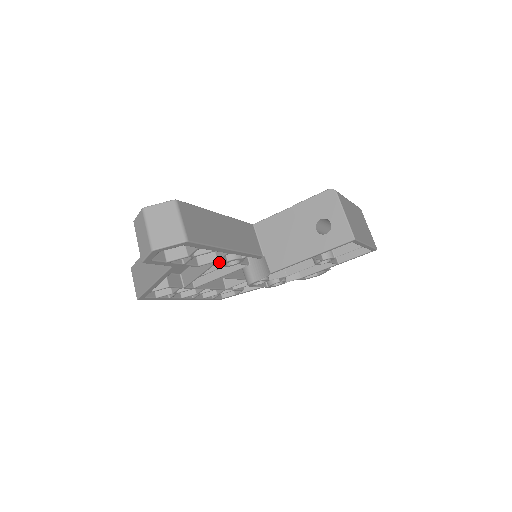
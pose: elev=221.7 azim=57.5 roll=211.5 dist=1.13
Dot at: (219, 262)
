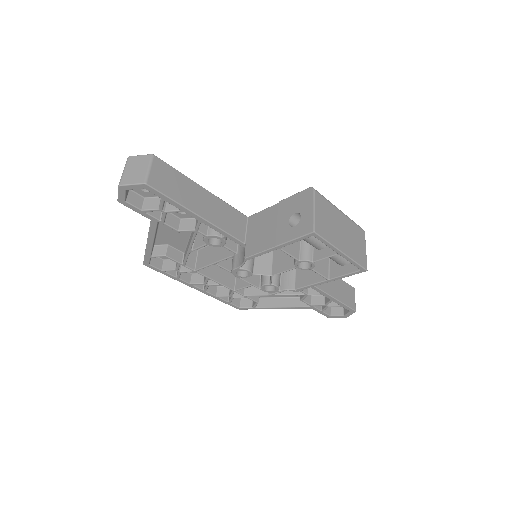
Dot at: occluded
